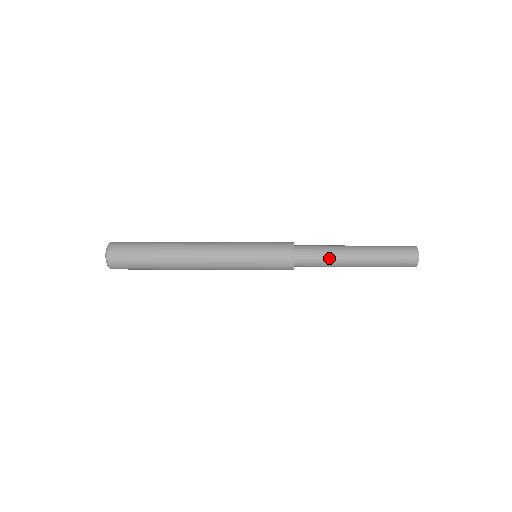
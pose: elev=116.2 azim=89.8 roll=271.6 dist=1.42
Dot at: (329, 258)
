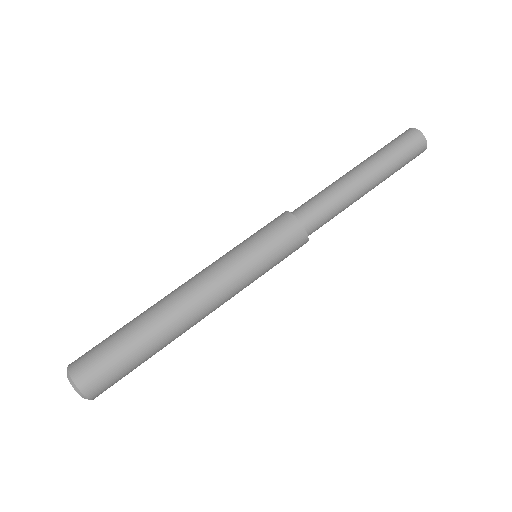
Dot at: (335, 196)
